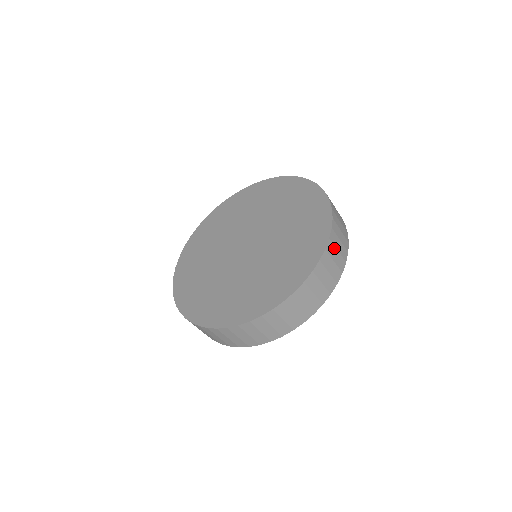
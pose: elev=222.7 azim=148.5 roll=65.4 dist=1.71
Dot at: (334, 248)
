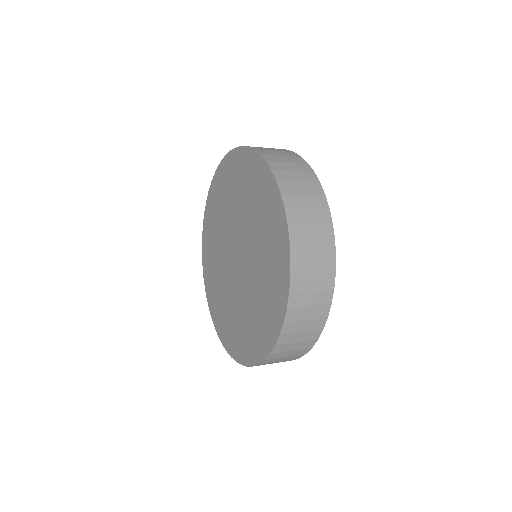
Dot at: (297, 322)
